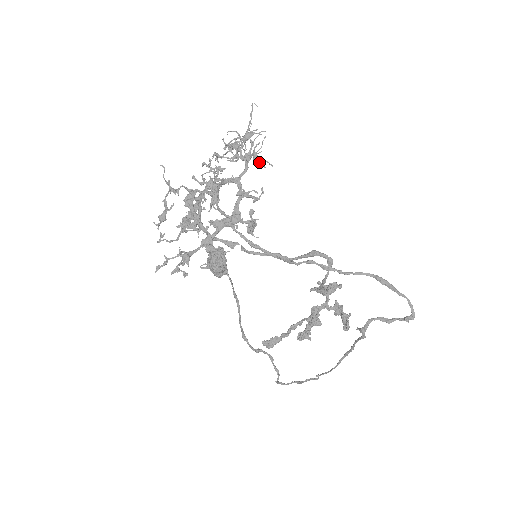
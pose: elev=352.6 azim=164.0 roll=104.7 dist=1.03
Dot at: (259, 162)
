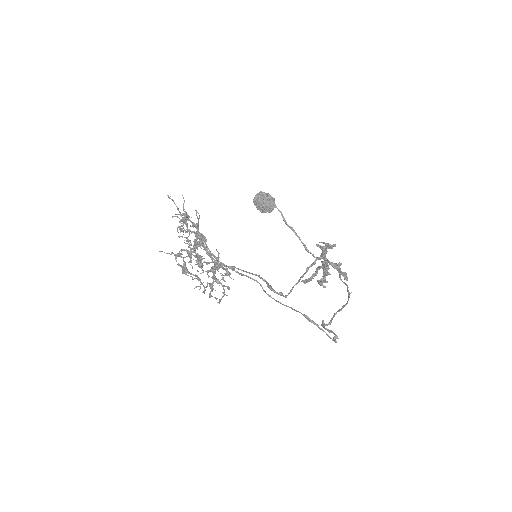
Dot at: occluded
